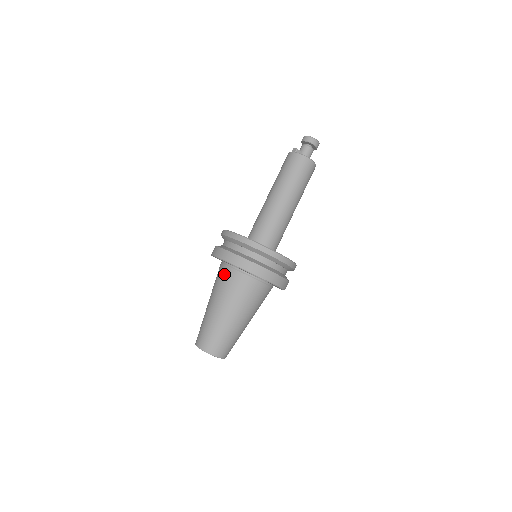
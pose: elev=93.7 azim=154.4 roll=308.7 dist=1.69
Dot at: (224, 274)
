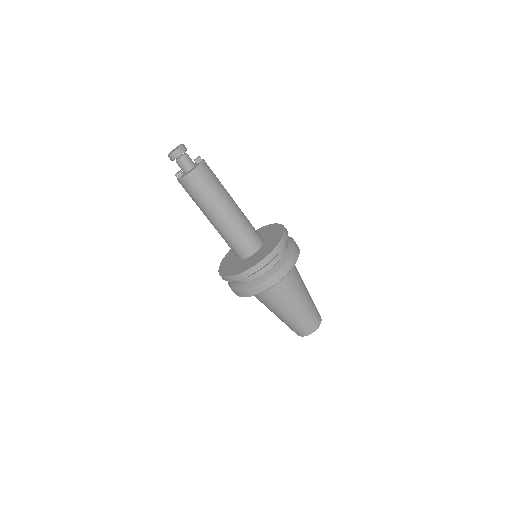
Dot at: occluded
